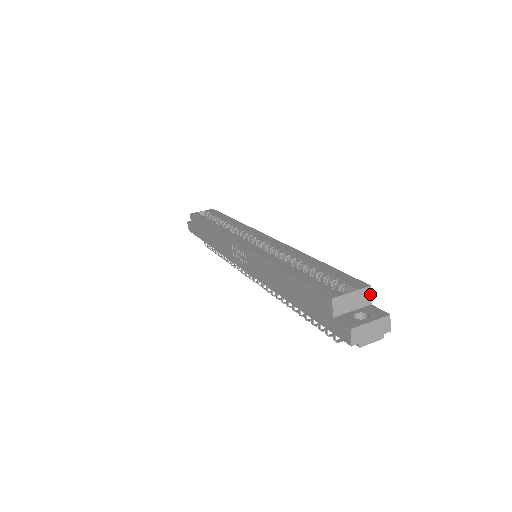
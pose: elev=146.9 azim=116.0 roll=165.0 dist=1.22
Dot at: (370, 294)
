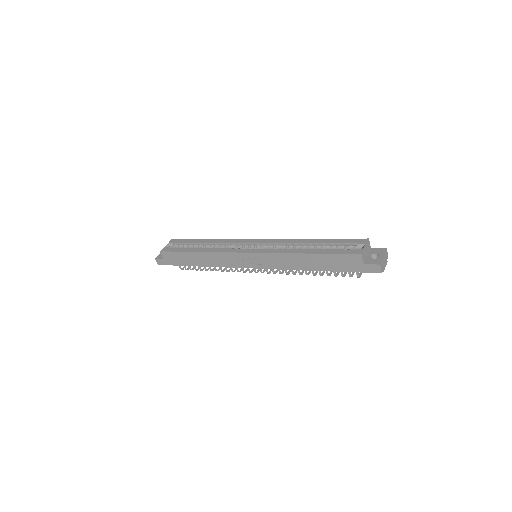
Dot at: (369, 243)
